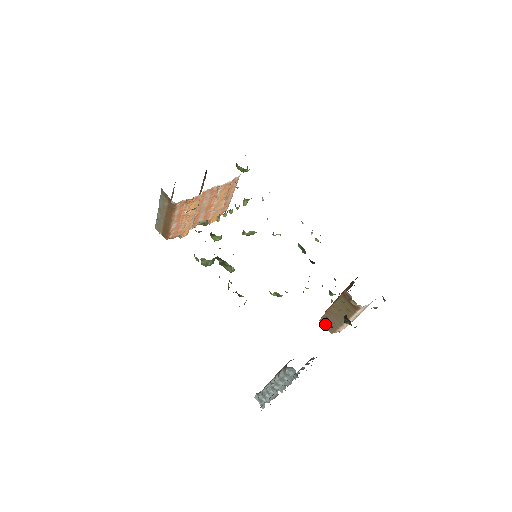
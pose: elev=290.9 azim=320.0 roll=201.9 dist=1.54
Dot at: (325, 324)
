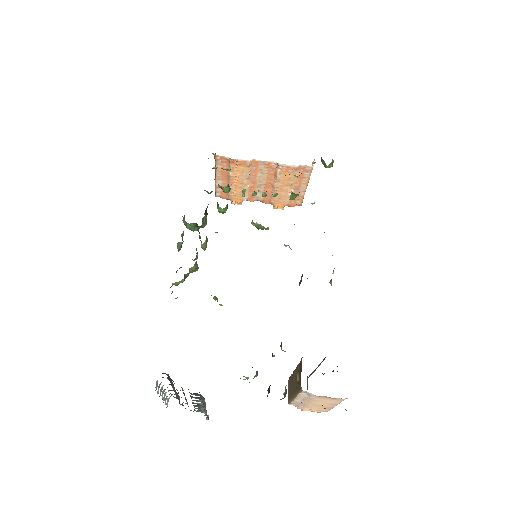
Dot at: occluded
